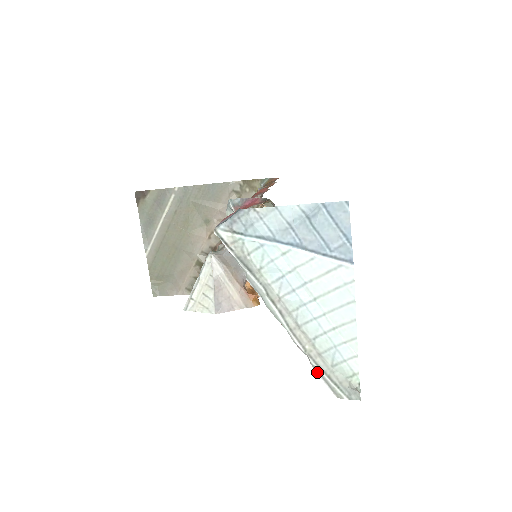
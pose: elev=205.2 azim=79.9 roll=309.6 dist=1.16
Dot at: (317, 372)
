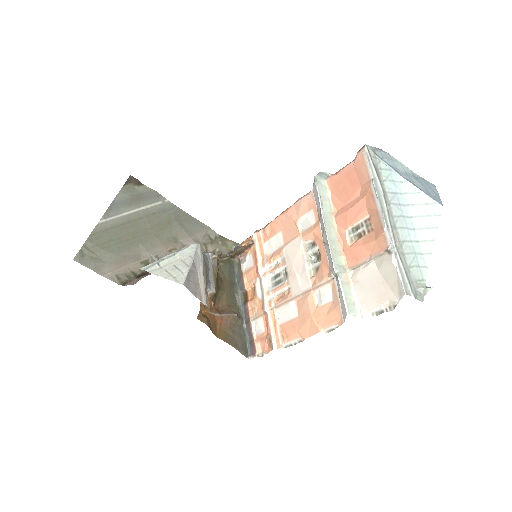
Dot at: (397, 267)
